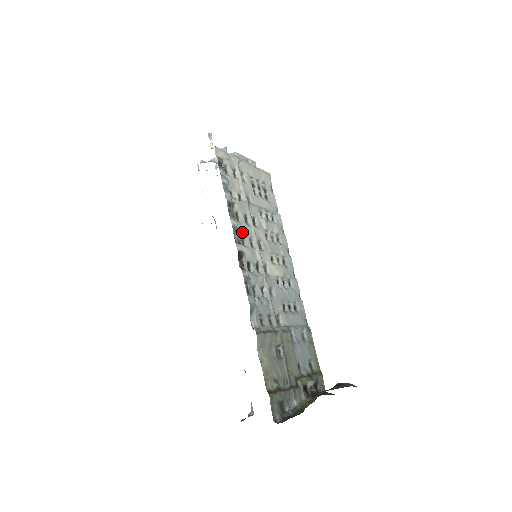
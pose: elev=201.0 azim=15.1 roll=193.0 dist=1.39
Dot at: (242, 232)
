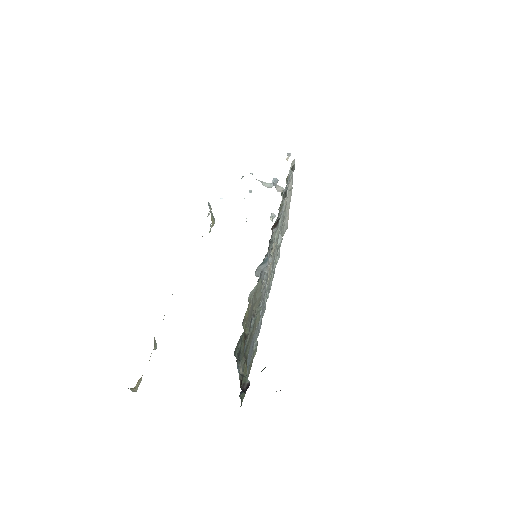
Dot at: (278, 218)
